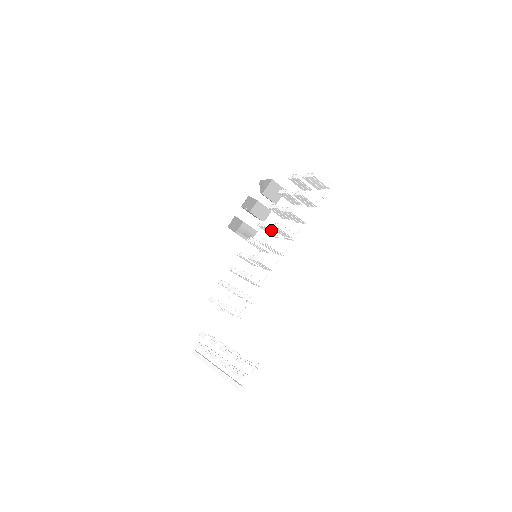
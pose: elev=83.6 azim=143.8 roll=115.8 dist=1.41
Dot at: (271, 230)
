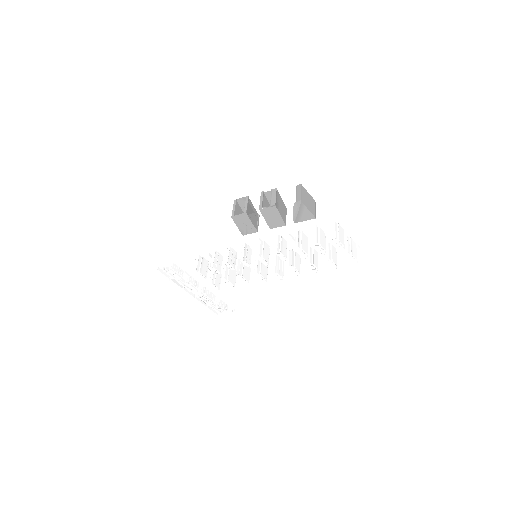
Dot at: occluded
